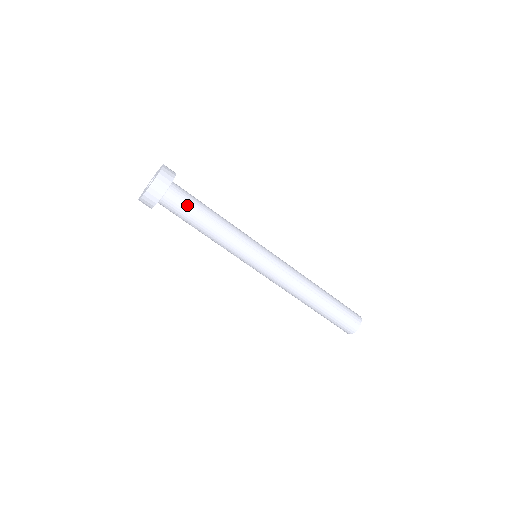
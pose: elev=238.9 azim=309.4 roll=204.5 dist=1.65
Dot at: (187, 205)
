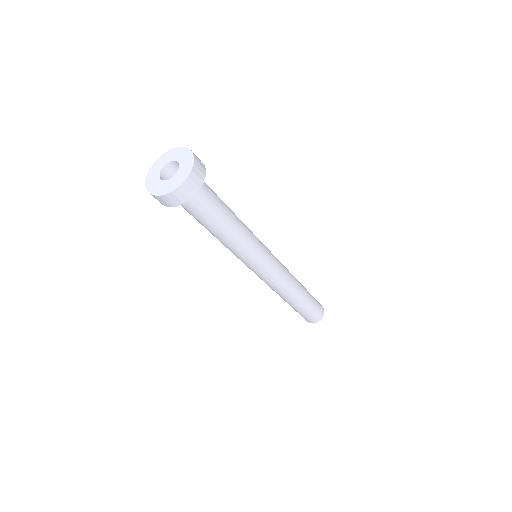
Dot at: (214, 197)
